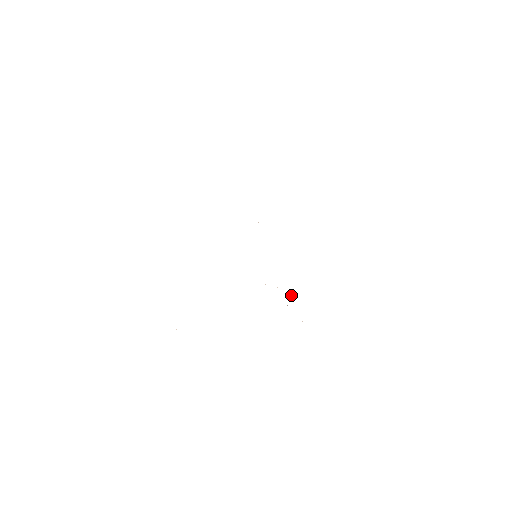
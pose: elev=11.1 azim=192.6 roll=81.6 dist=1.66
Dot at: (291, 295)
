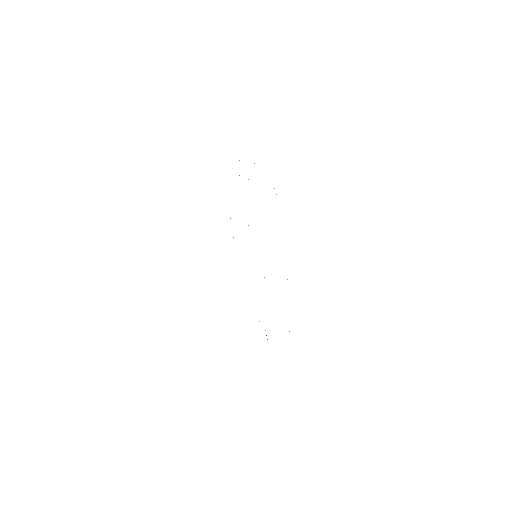
Dot at: occluded
